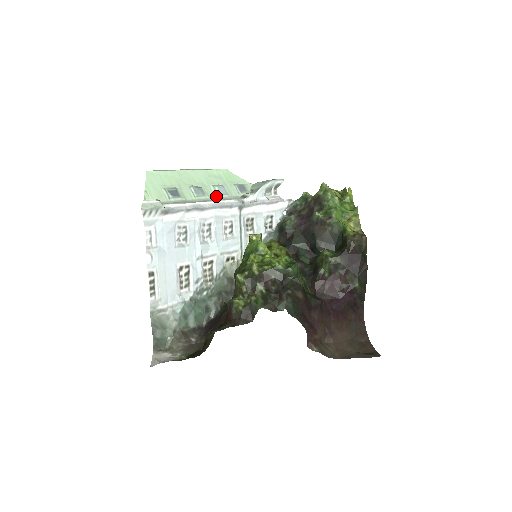
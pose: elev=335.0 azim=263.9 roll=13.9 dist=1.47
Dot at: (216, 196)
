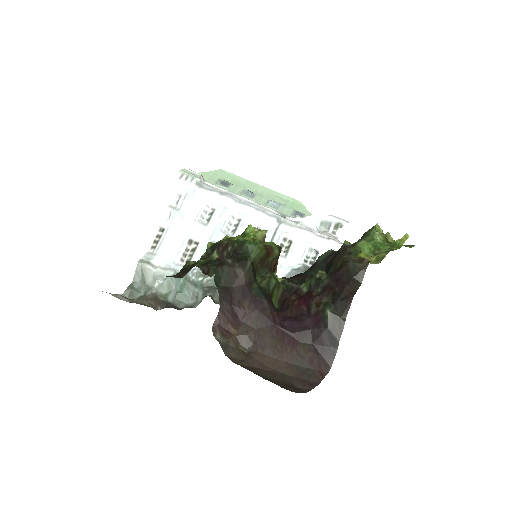
Dot at: (263, 204)
